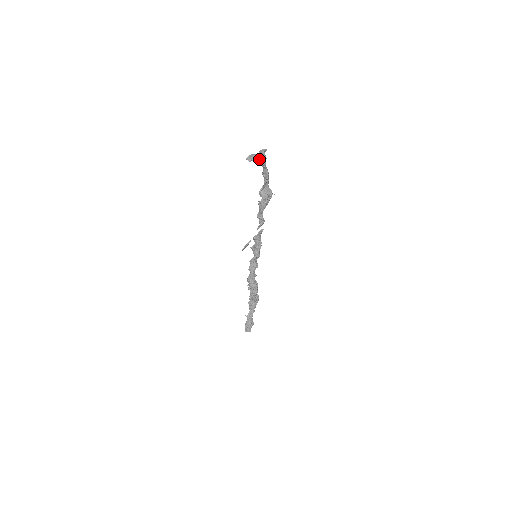
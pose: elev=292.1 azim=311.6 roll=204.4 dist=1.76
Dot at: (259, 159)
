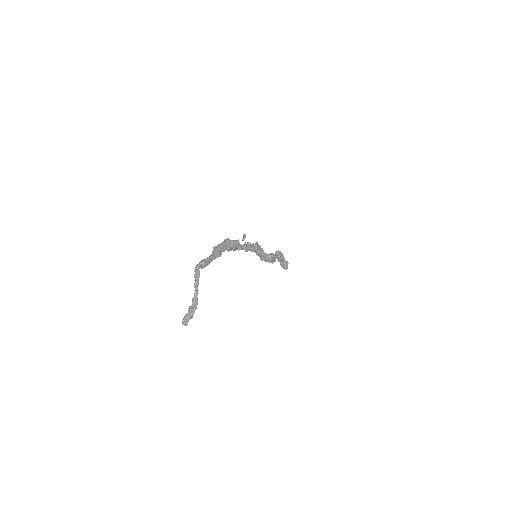
Dot at: occluded
